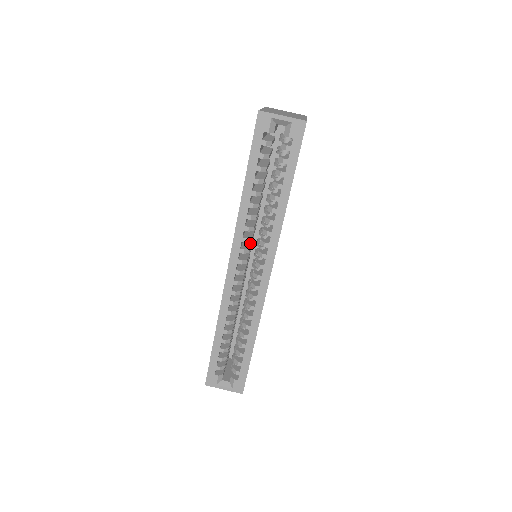
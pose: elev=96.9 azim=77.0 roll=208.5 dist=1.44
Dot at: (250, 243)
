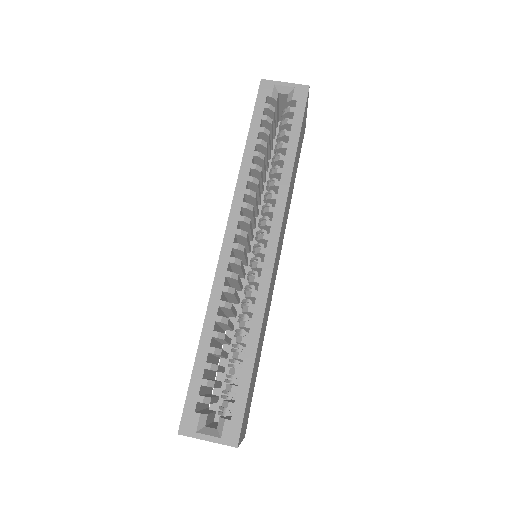
Dot at: occluded
